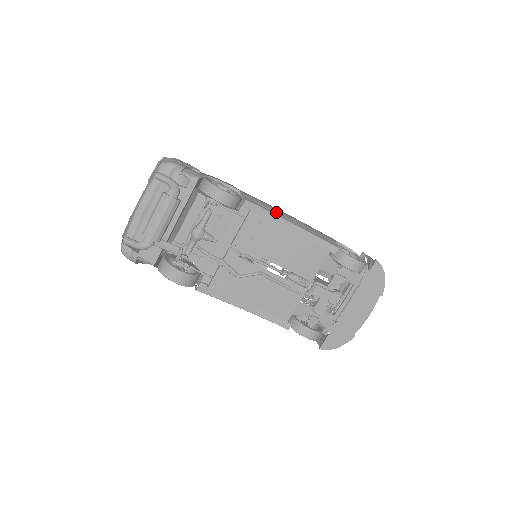
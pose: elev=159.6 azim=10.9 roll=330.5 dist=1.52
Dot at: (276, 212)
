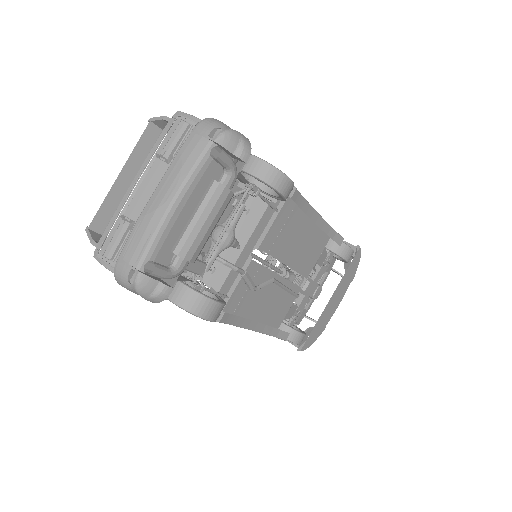
Dot at: occluded
